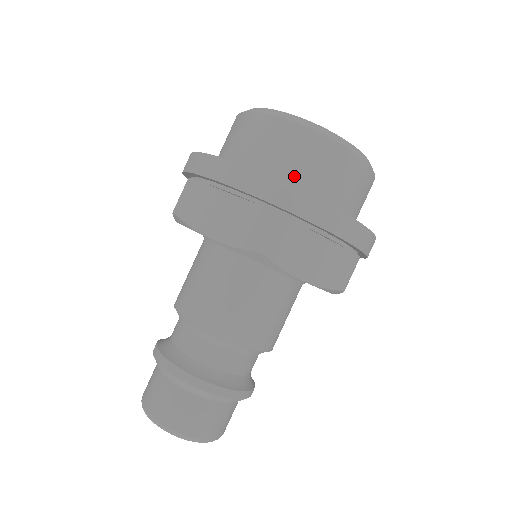
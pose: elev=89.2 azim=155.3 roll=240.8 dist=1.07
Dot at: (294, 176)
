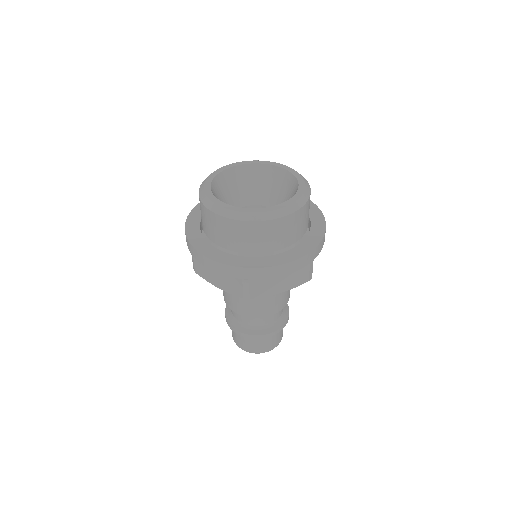
Dot at: (300, 234)
